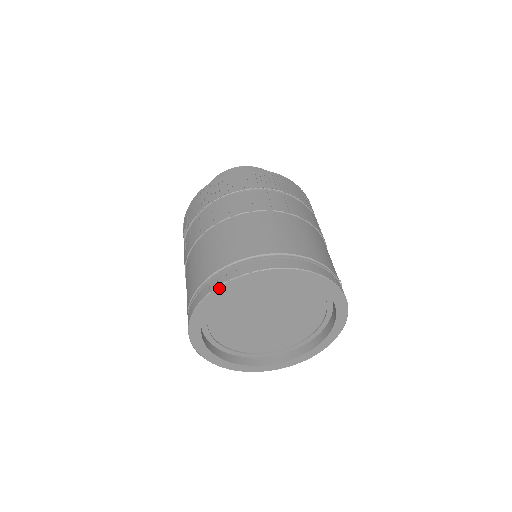
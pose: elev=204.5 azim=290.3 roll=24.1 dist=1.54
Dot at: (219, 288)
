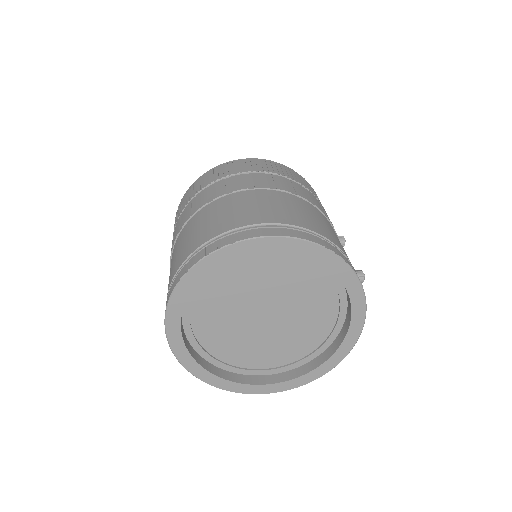
Dot at: (187, 275)
